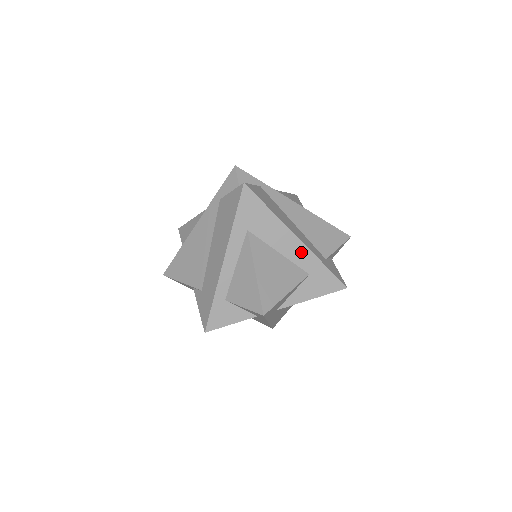
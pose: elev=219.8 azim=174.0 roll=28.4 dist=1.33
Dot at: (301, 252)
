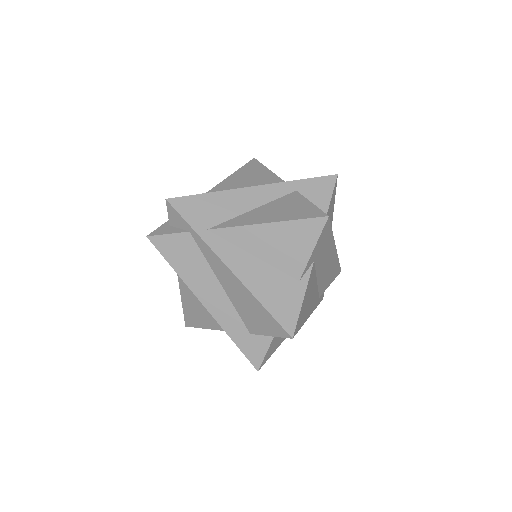
Dot at: occluded
